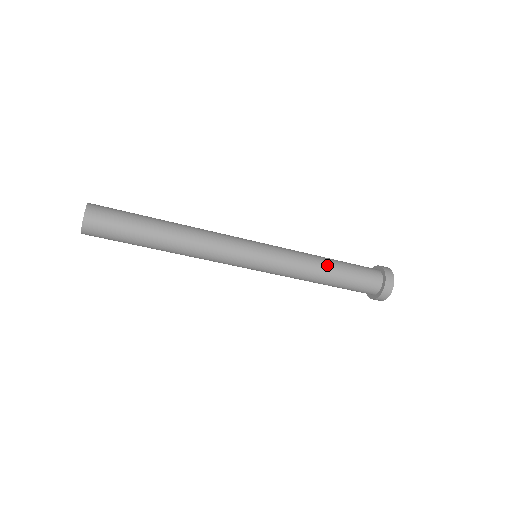
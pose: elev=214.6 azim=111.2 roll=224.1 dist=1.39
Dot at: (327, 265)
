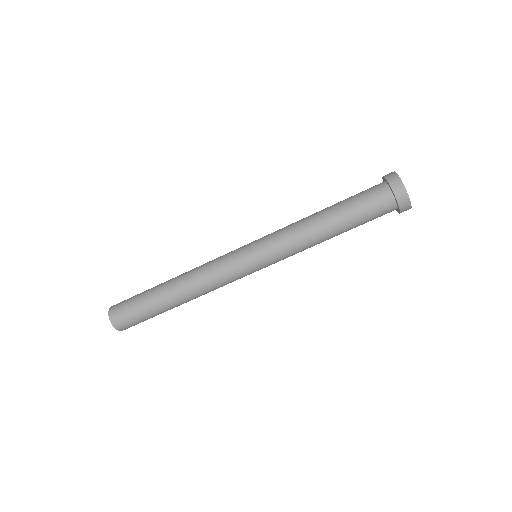
Dot at: (318, 212)
